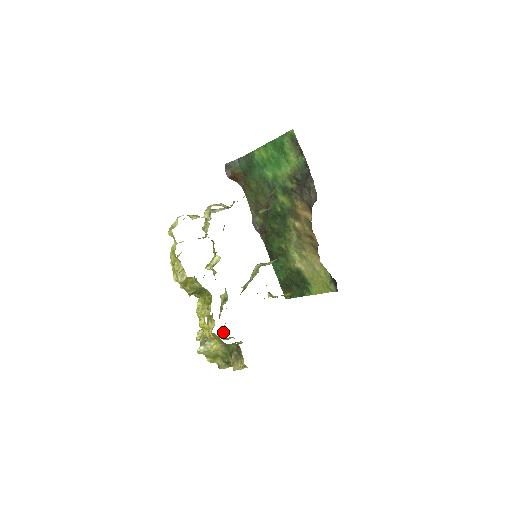
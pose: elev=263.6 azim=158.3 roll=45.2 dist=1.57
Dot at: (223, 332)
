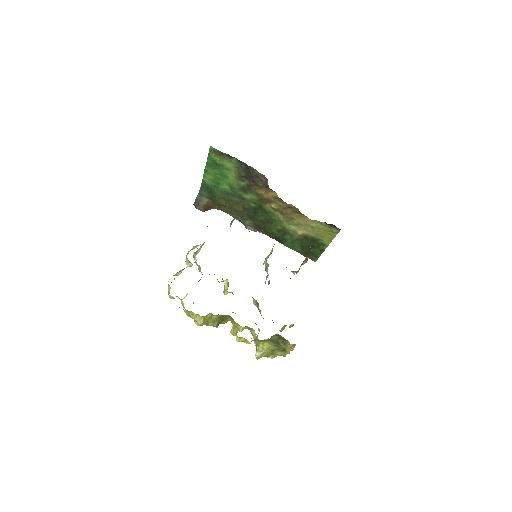
Dot at: occluded
